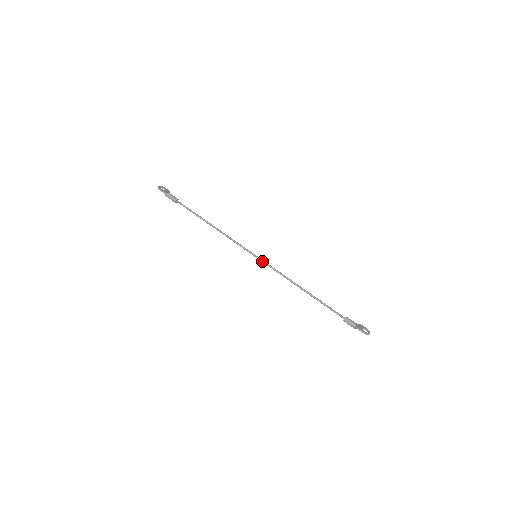
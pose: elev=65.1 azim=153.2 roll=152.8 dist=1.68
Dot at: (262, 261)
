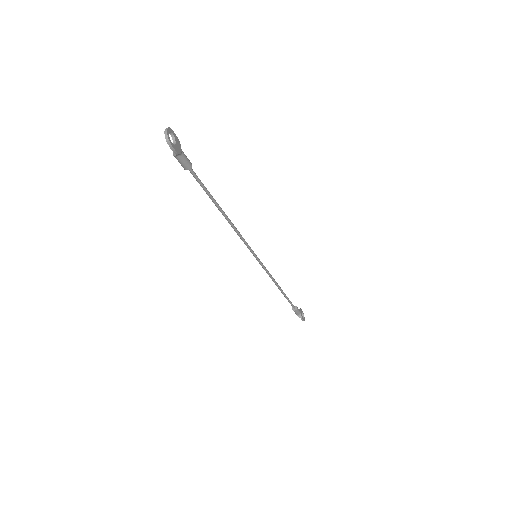
Dot at: (260, 262)
